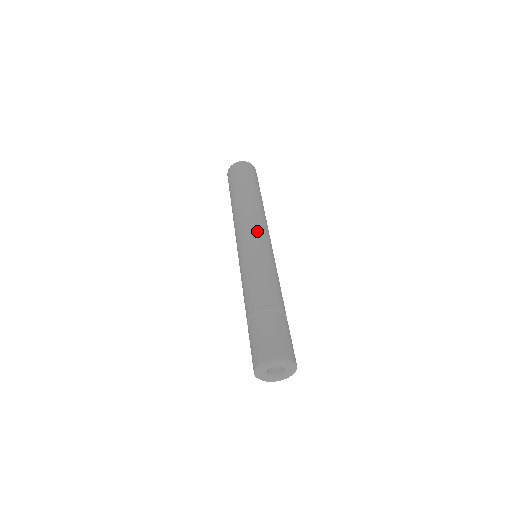
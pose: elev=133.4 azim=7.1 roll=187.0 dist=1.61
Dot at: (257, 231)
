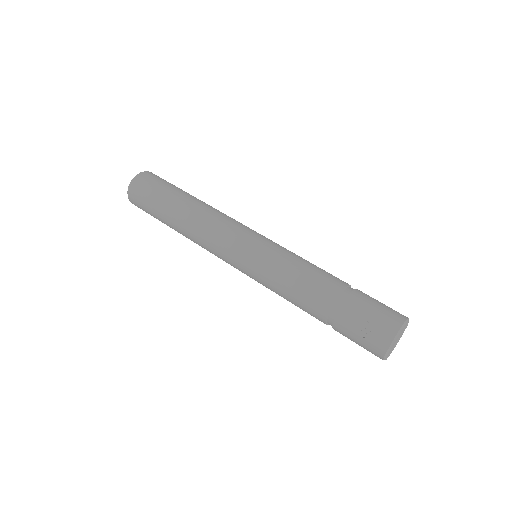
Dot at: (232, 241)
